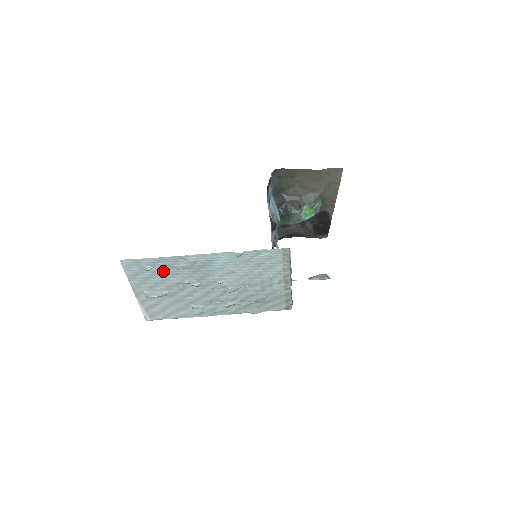
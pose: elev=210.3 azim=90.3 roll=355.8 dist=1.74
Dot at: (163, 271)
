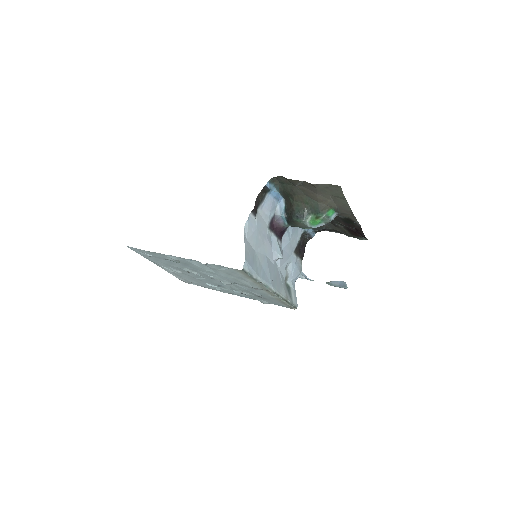
Dot at: (162, 259)
